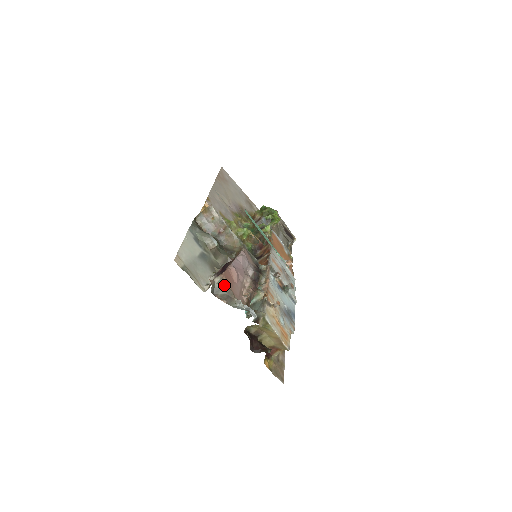
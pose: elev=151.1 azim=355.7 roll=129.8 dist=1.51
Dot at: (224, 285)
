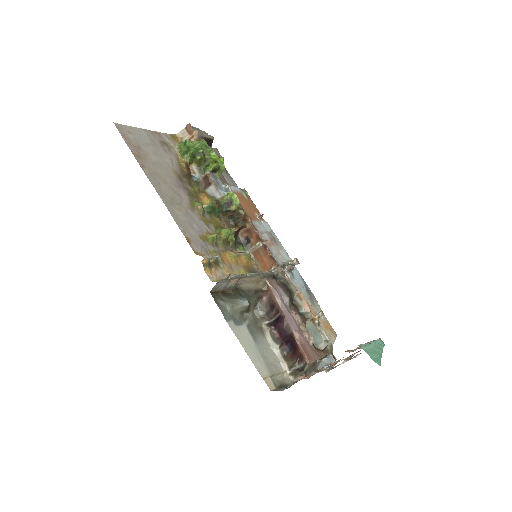
Dot at: (311, 365)
